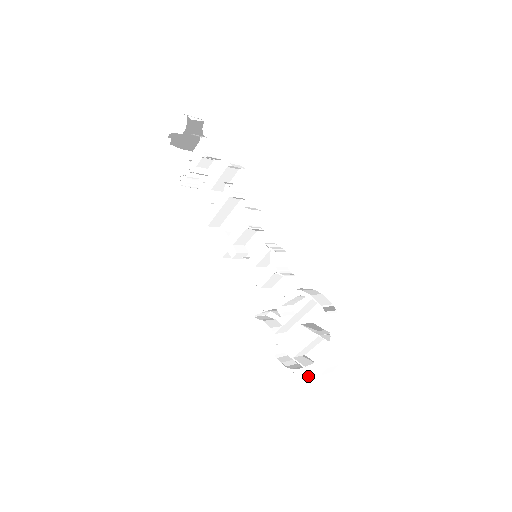
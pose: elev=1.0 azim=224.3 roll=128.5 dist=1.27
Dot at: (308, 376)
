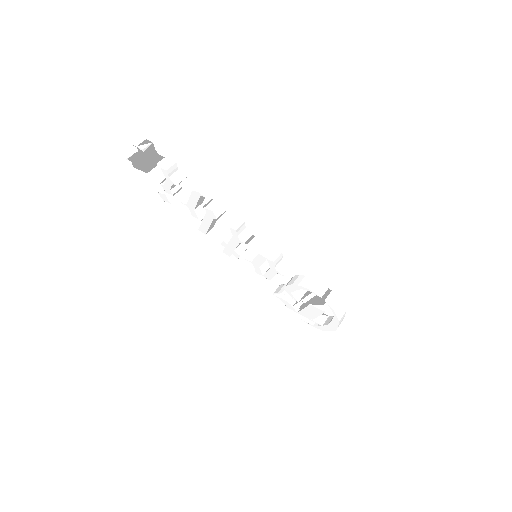
Dot at: occluded
